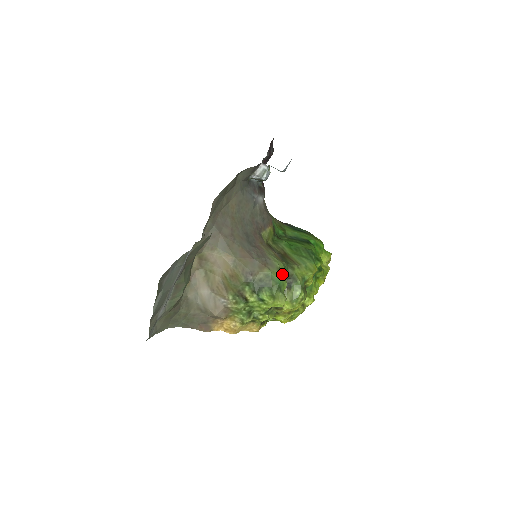
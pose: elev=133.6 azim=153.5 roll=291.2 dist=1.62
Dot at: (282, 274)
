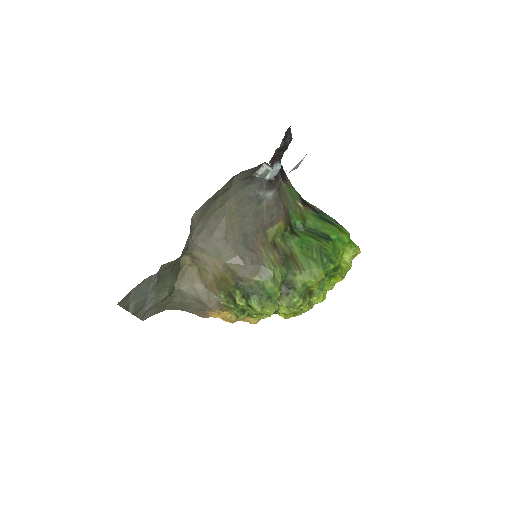
Dot at: (275, 284)
